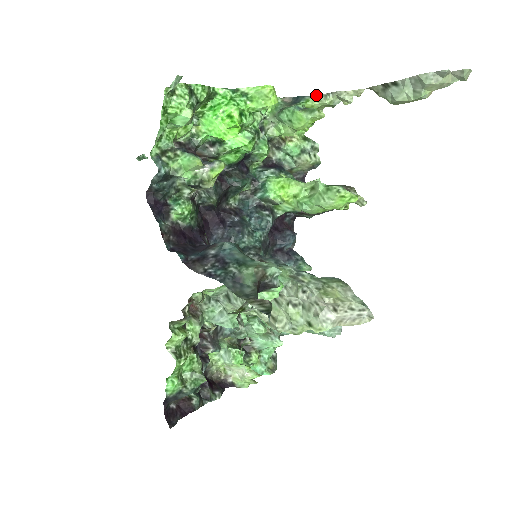
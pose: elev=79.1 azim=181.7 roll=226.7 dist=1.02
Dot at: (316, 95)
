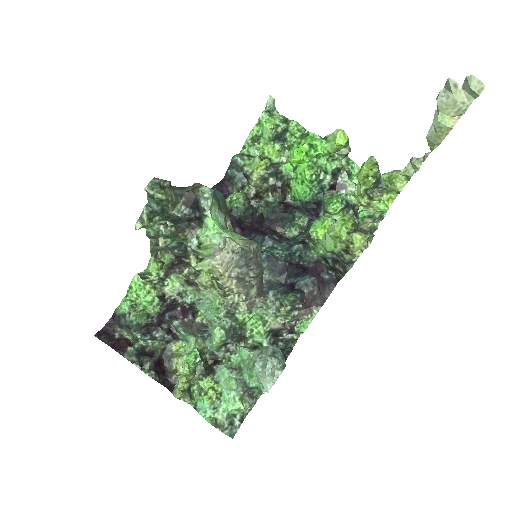
Dot at: occluded
